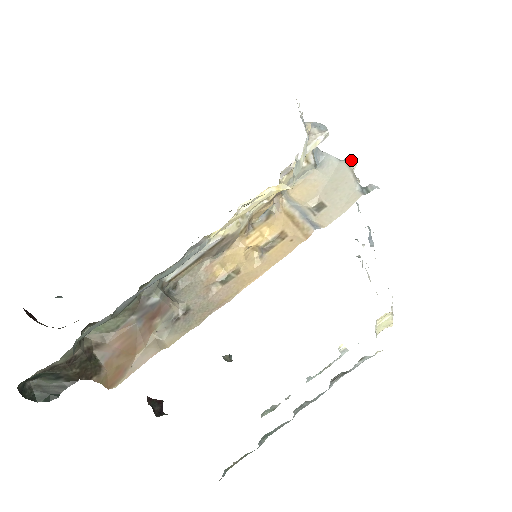
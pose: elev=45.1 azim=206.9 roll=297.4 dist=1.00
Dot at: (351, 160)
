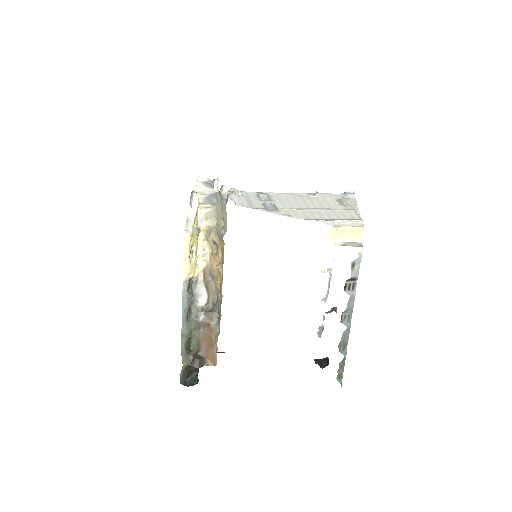
Dot at: (221, 189)
